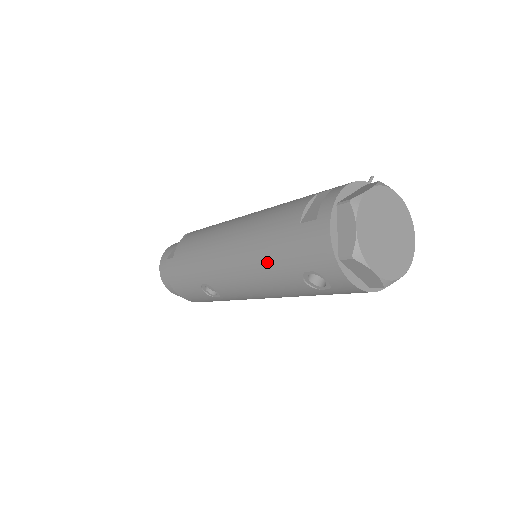
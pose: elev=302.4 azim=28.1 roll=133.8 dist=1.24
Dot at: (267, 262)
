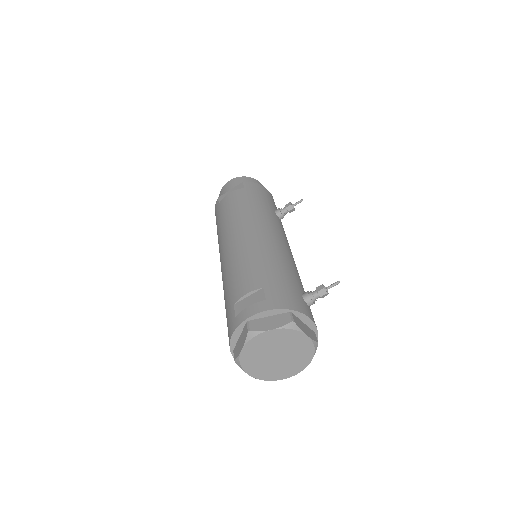
Dot at: (224, 296)
